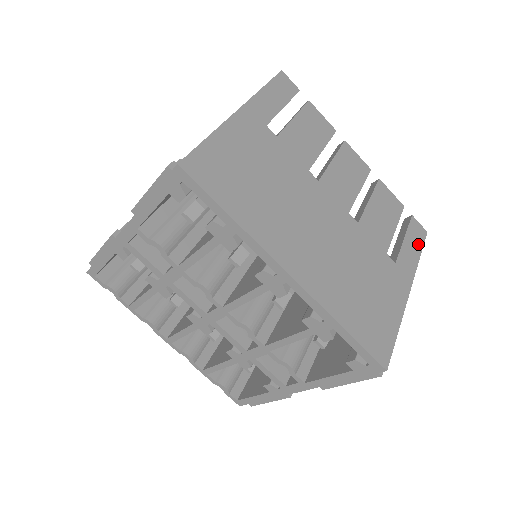
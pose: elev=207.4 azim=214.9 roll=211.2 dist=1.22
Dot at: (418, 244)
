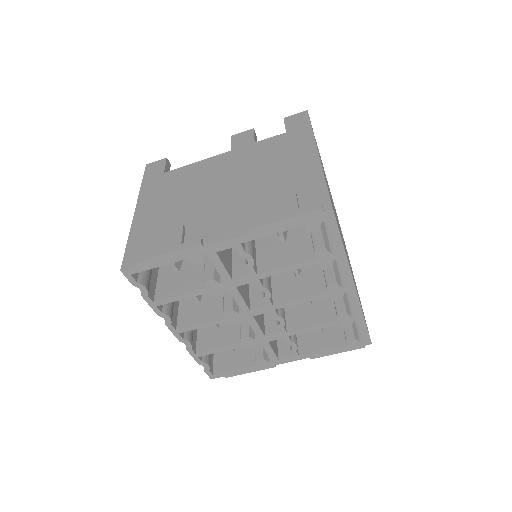
Dot at: occluded
